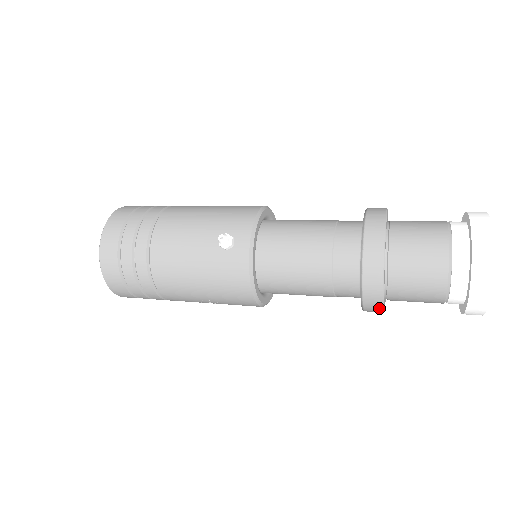
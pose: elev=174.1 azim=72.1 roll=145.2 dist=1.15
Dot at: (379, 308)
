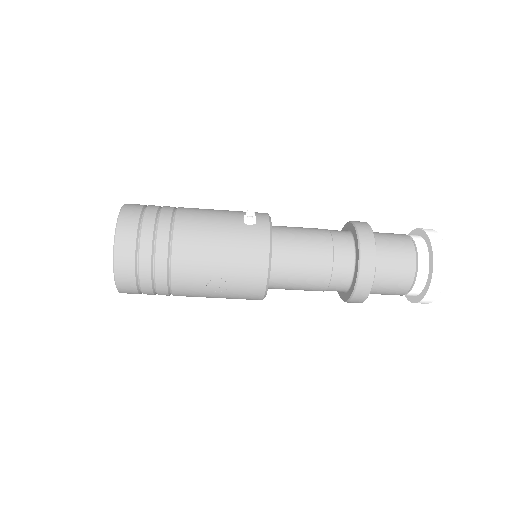
Dot at: (370, 283)
